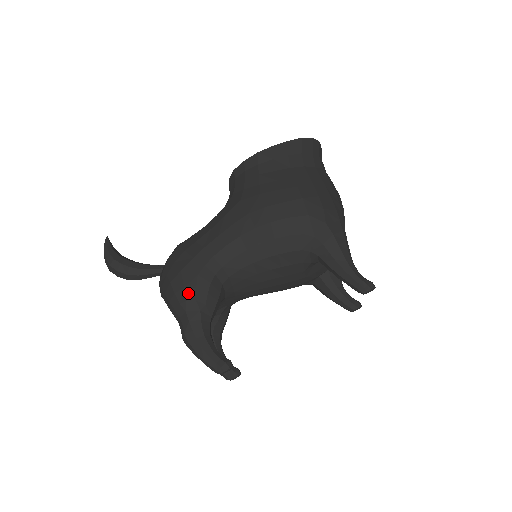
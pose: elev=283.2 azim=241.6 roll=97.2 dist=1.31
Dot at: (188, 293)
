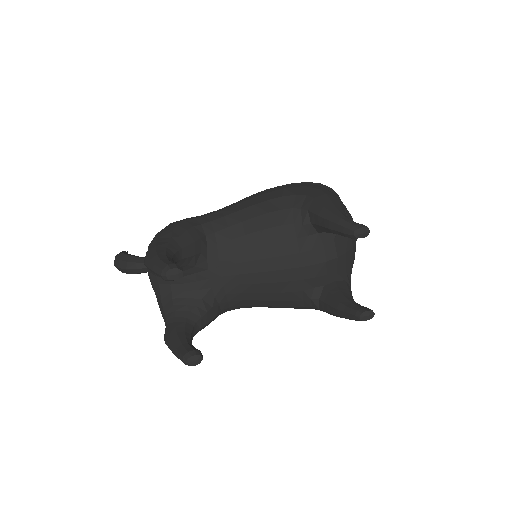
Dot at: (168, 229)
